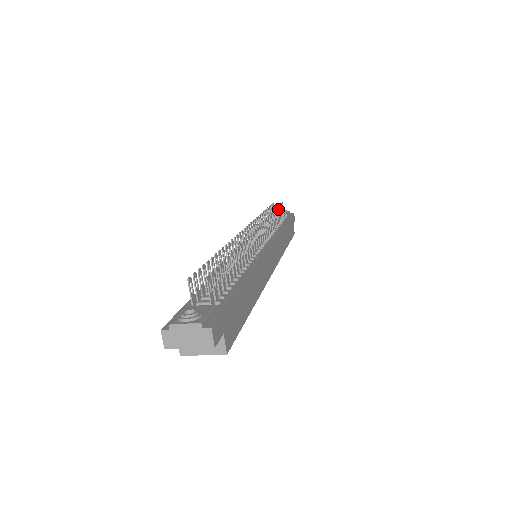
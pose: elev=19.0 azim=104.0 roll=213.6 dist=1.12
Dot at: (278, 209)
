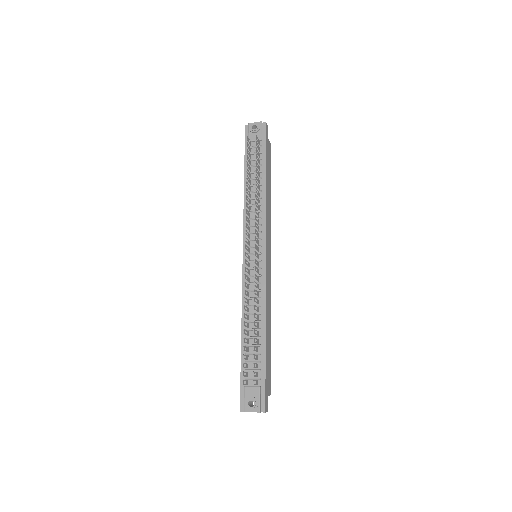
Dot at: (256, 162)
